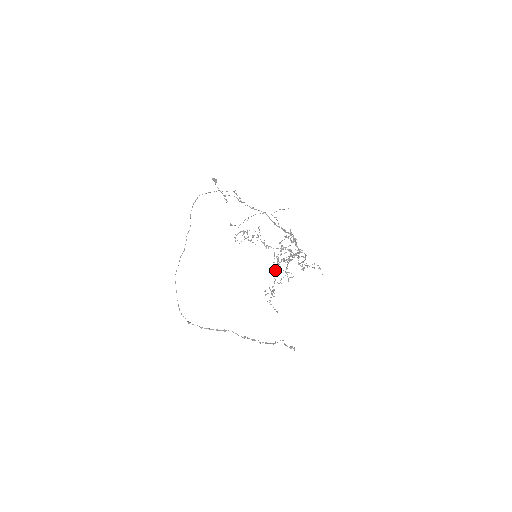
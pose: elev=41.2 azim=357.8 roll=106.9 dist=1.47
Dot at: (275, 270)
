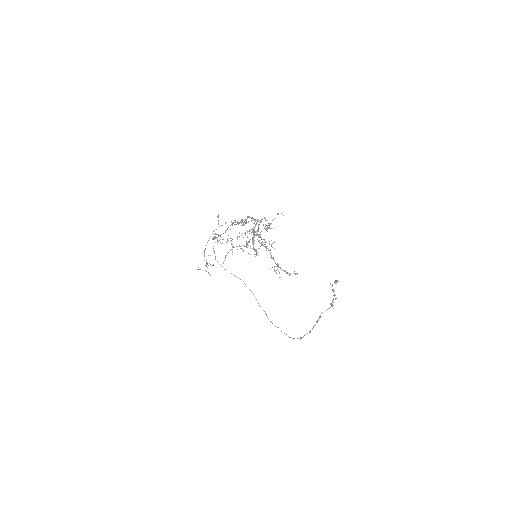
Dot at: (256, 255)
